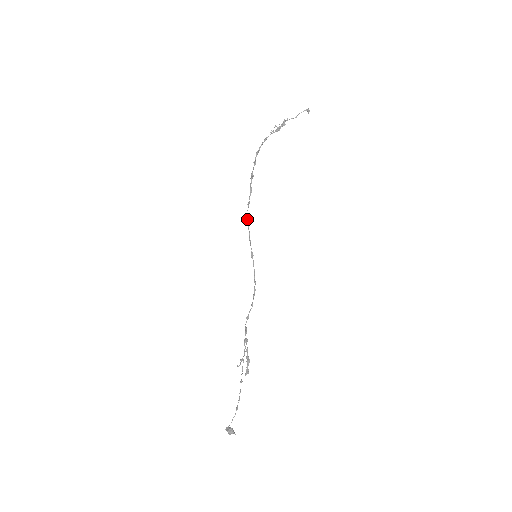
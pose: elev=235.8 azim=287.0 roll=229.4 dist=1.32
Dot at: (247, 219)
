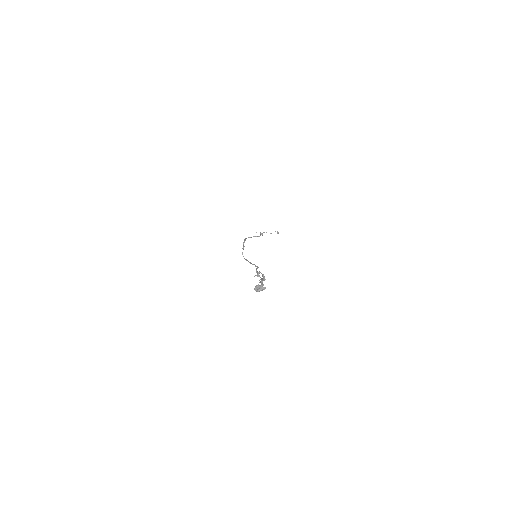
Dot at: (242, 254)
